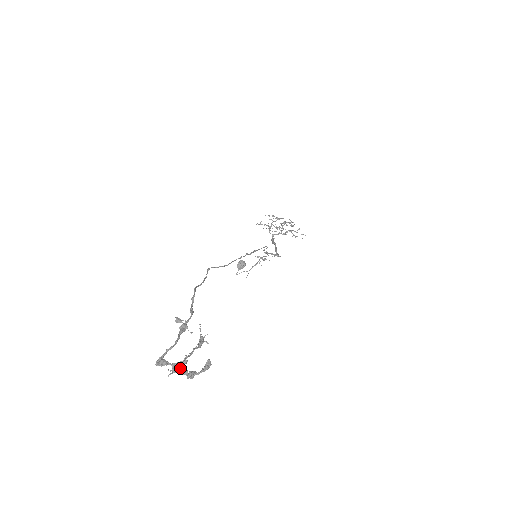
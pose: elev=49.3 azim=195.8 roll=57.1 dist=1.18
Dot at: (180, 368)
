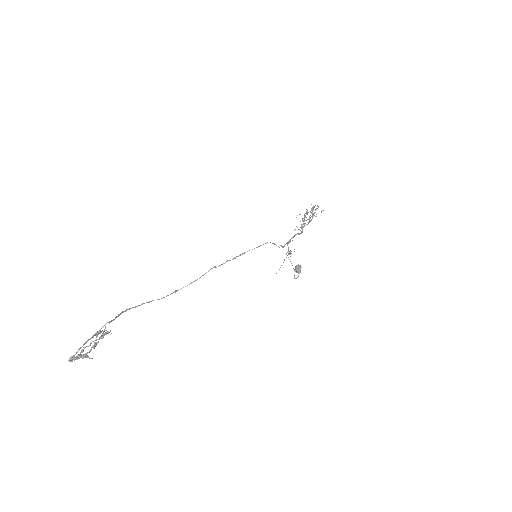
Dot at: (79, 356)
